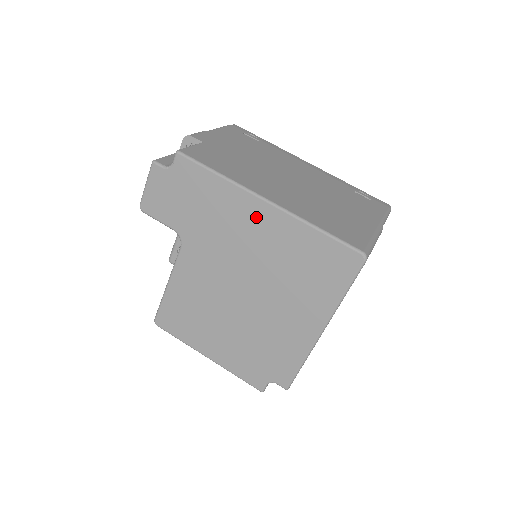
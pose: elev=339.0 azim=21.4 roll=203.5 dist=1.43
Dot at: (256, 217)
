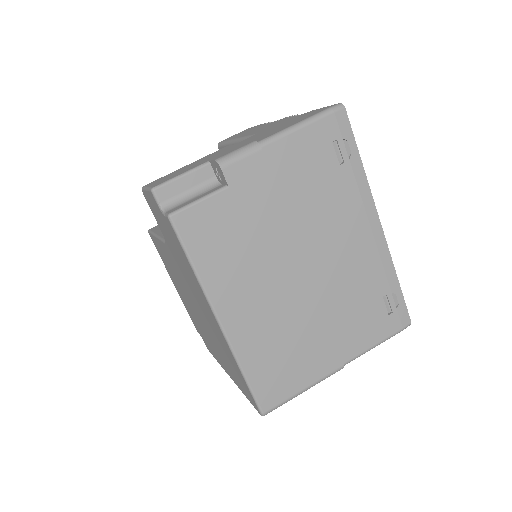
Dot at: (210, 315)
